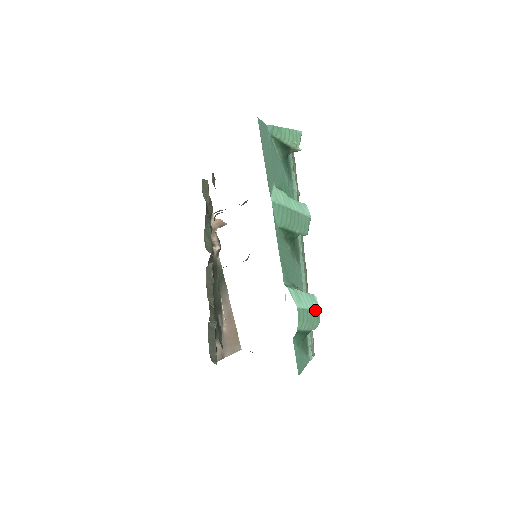
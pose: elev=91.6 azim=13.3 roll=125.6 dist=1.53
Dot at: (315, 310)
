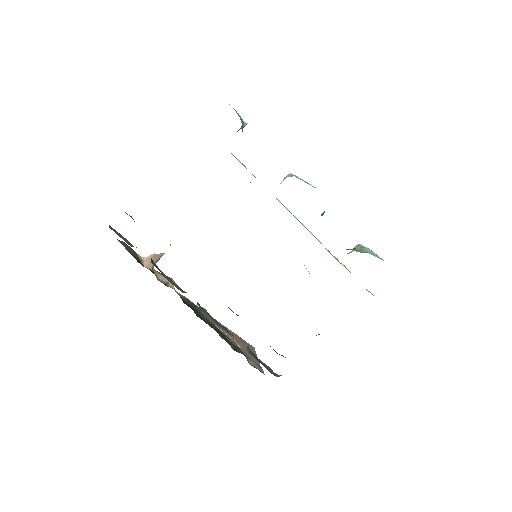
Dot at: occluded
